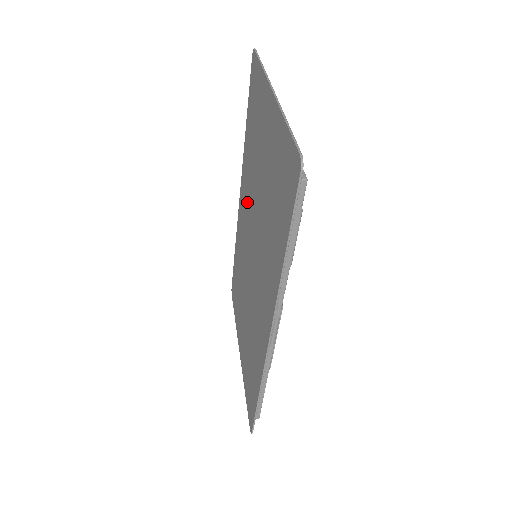
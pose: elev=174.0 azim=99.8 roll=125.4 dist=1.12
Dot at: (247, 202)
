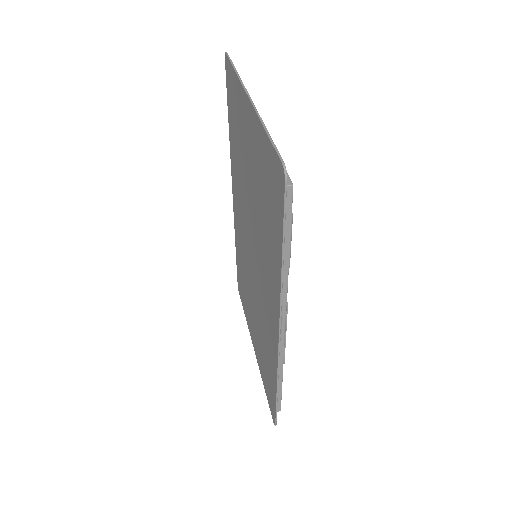
Dot at: (240, 204)
